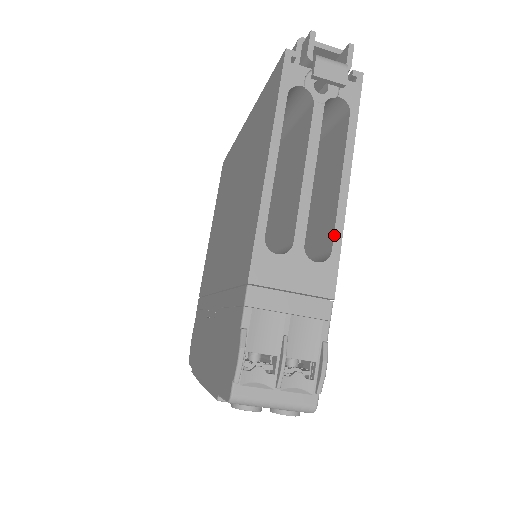
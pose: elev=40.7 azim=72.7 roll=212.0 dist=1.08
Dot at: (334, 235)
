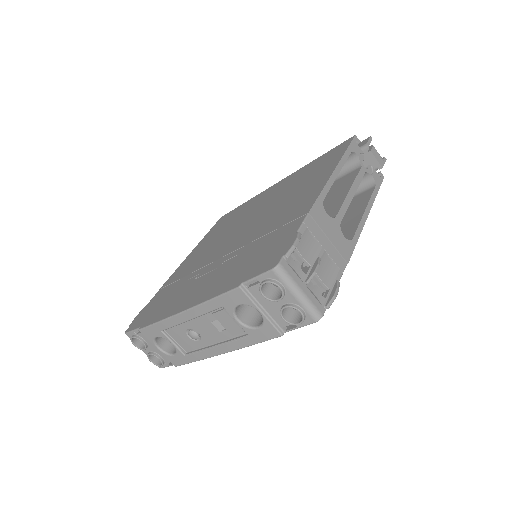
Dot at: (356, 232)
